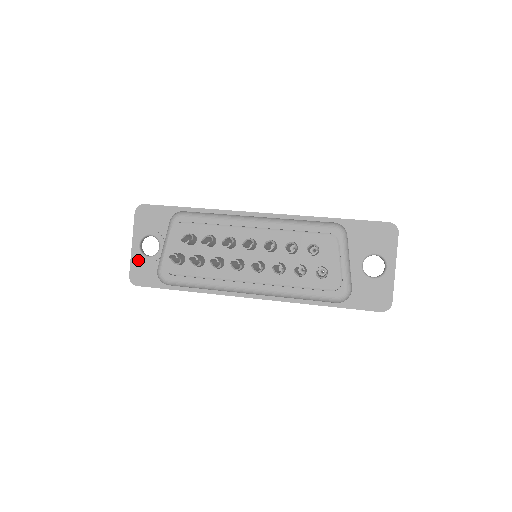
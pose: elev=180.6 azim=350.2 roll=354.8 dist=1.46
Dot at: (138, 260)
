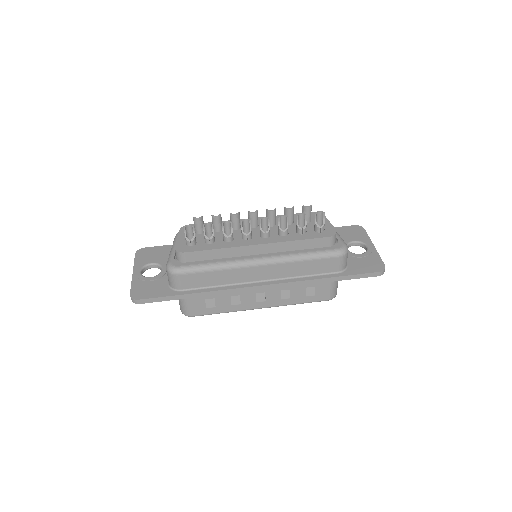
Dot at: (139, 282)
